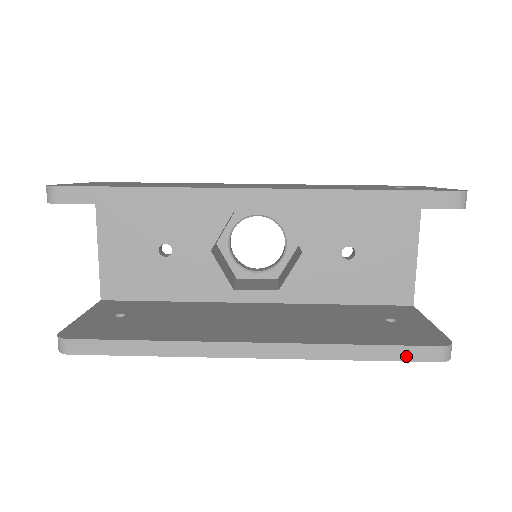
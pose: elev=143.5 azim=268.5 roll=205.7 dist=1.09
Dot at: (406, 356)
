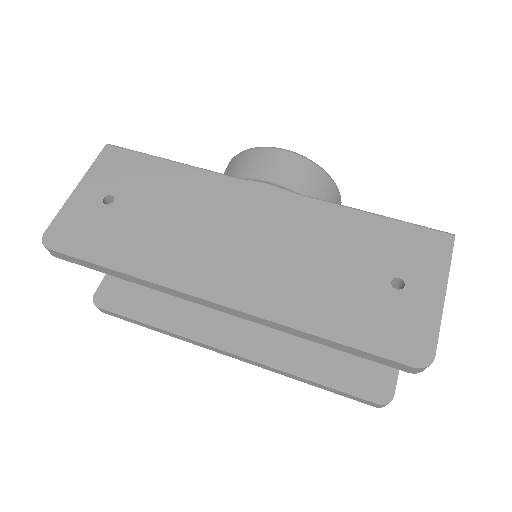
Dot at: (348, 396)
